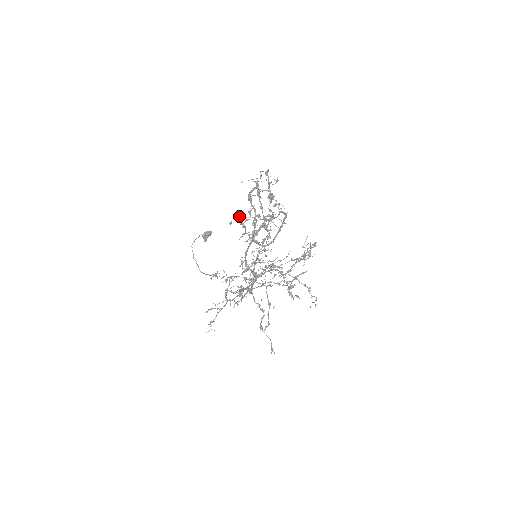
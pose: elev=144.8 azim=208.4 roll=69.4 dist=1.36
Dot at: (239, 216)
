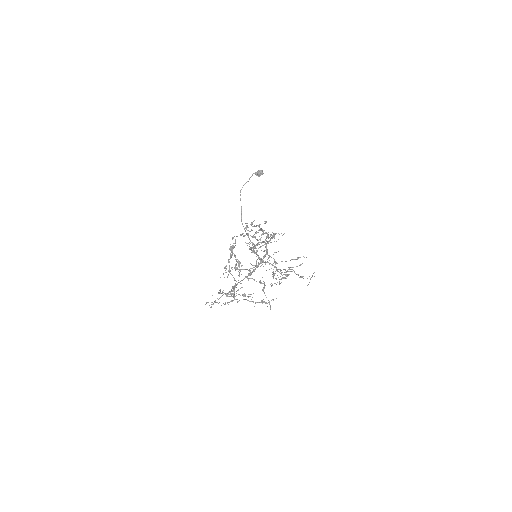
Dot at: occluded
